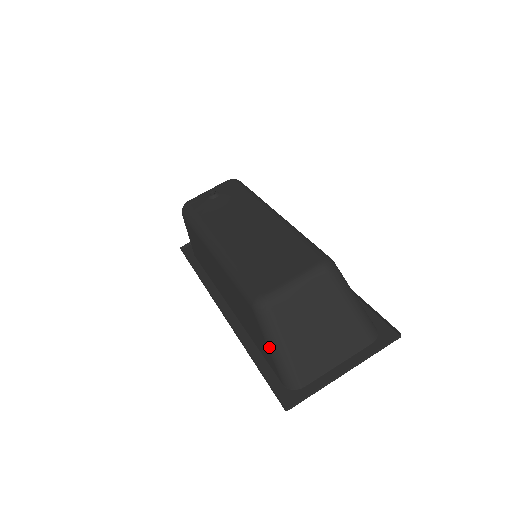
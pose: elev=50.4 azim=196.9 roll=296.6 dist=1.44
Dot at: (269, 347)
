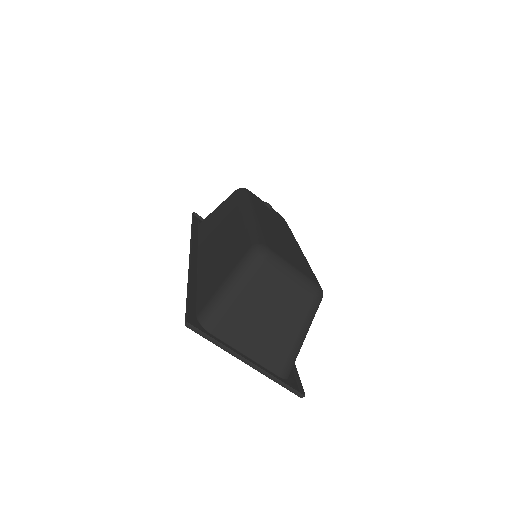
Dot at: (227, 280)
